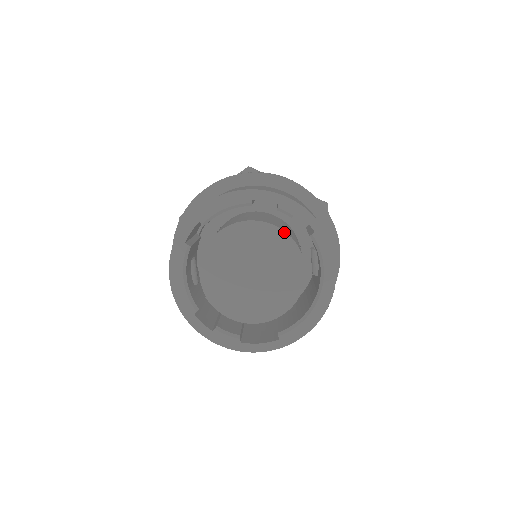
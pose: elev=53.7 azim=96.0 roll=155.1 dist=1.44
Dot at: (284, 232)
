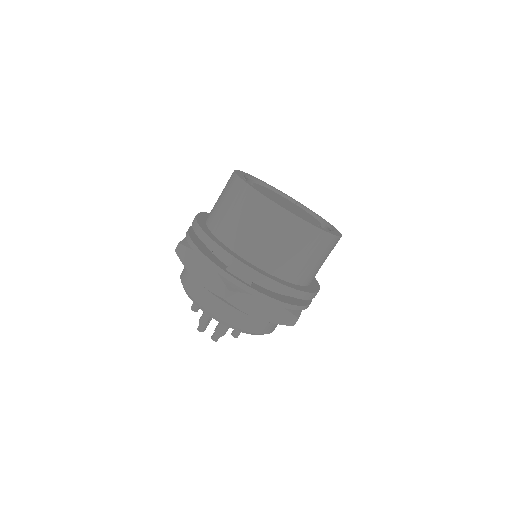
Dot at: (311, 215)
